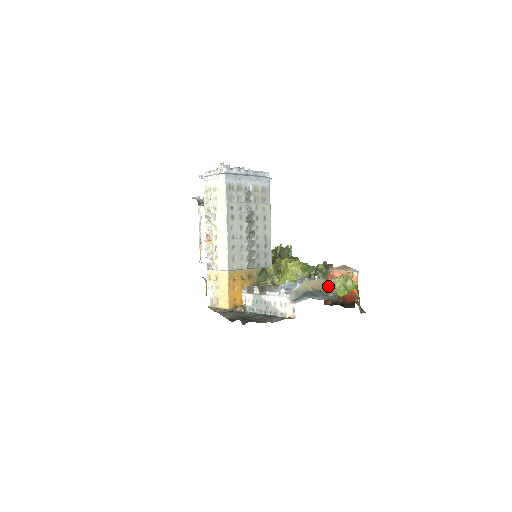
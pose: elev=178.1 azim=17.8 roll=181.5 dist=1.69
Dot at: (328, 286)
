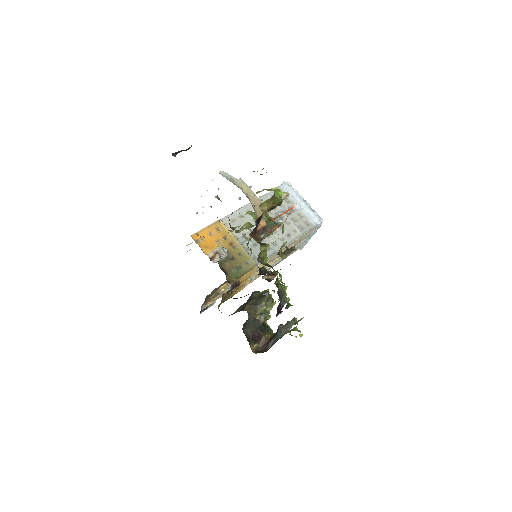
Dot at: (259, 191)
